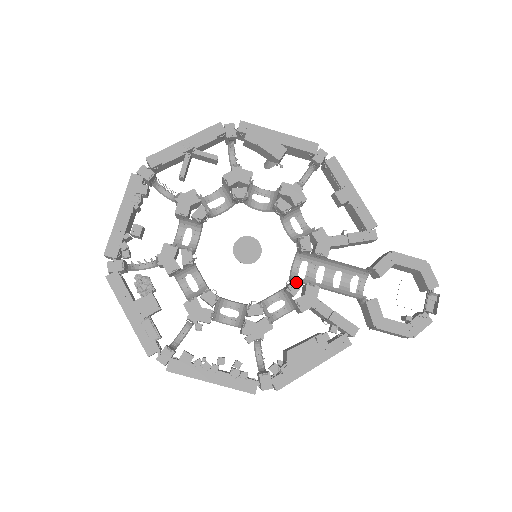
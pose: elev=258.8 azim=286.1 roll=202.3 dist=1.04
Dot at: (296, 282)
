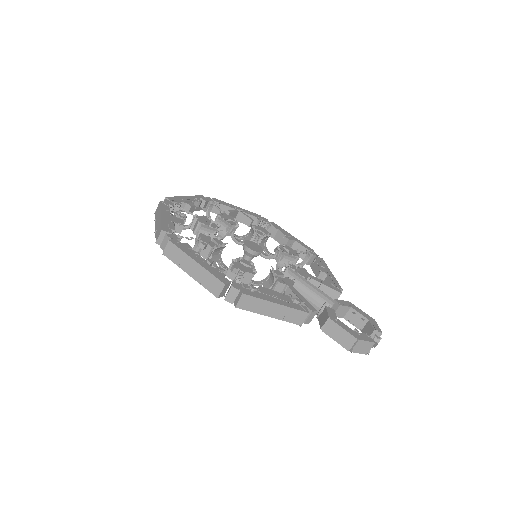
Dot at: (280, 272)
